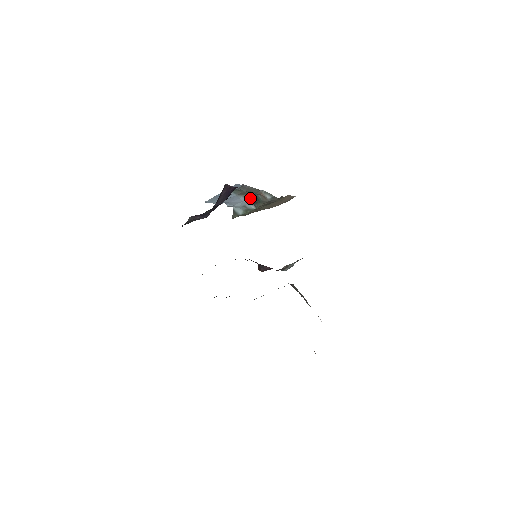
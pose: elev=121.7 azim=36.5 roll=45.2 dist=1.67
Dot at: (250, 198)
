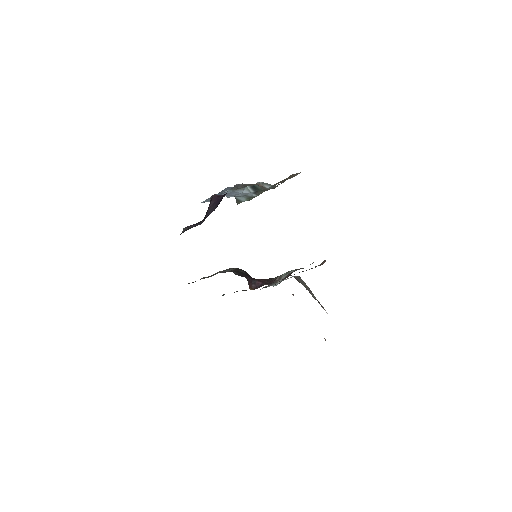
Dot at: (249, 189)
